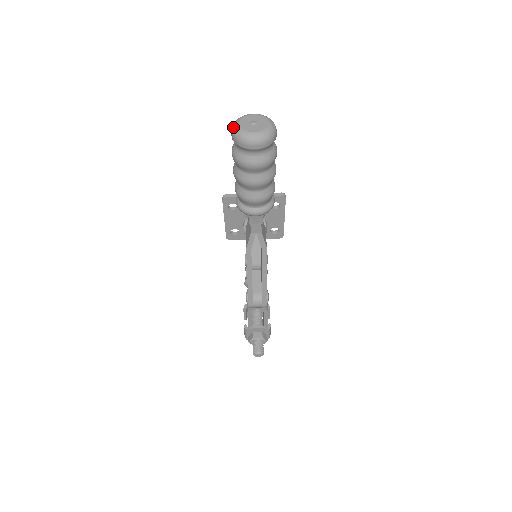
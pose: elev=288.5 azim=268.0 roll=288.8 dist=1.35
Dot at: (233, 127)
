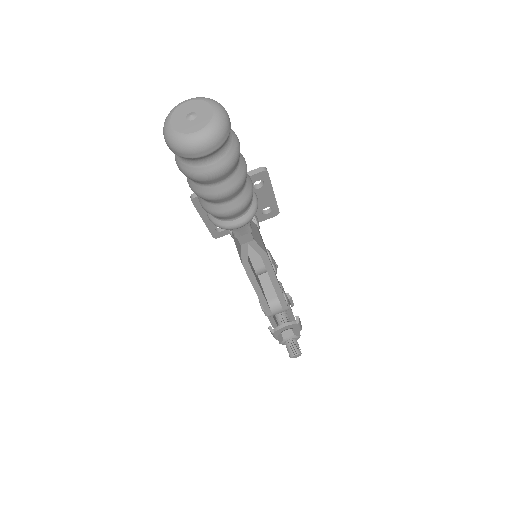
Dot at: (164, 132)
